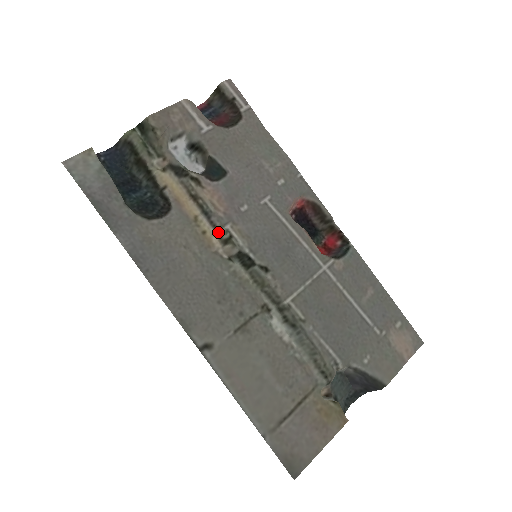
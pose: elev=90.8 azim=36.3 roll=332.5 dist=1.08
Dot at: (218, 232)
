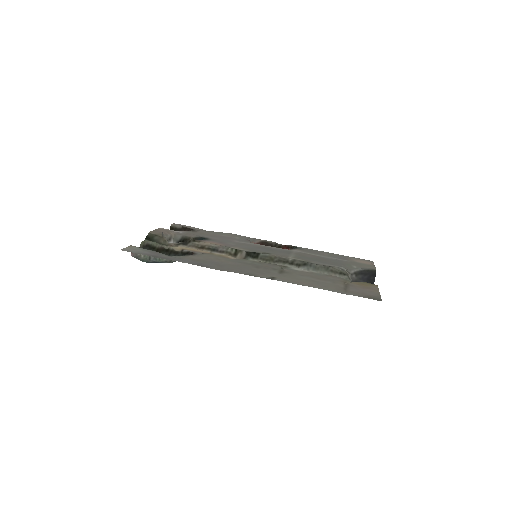
Dot at: (227, 253)
